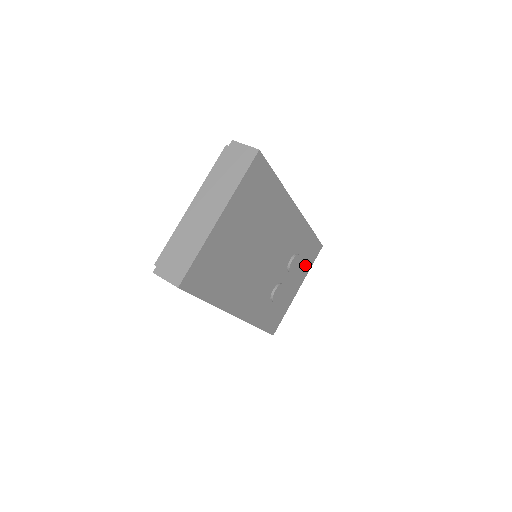
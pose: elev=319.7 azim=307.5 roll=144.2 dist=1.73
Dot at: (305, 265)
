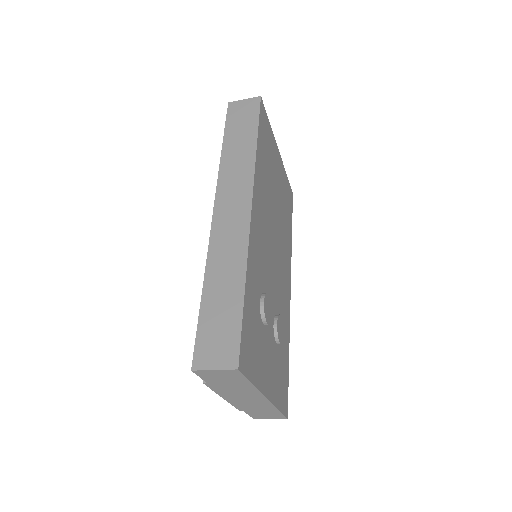
Dot at: (277, 381)
